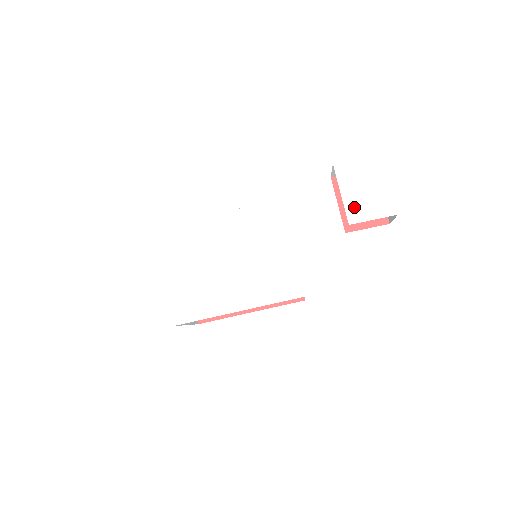
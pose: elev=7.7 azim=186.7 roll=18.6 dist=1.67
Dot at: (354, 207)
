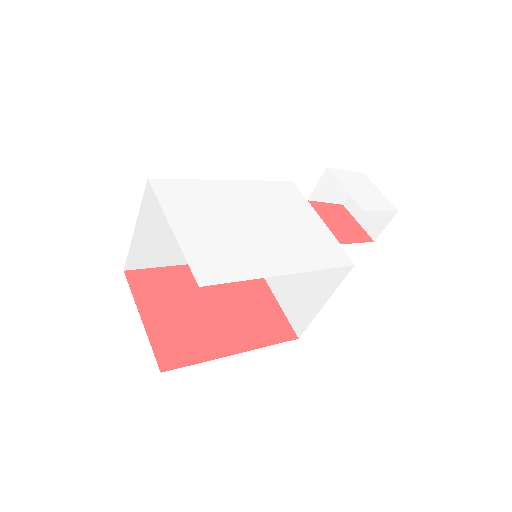
Dot at: (361, 199)
